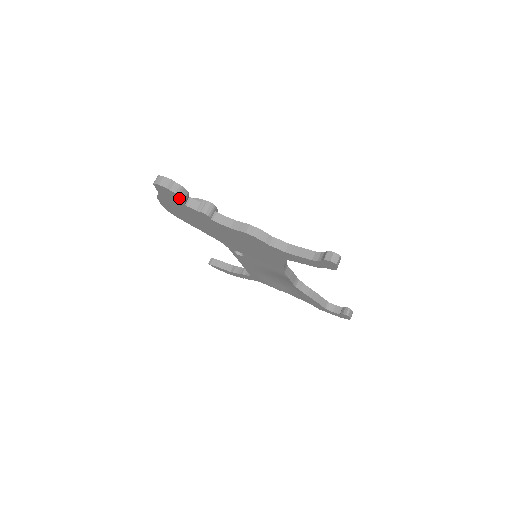
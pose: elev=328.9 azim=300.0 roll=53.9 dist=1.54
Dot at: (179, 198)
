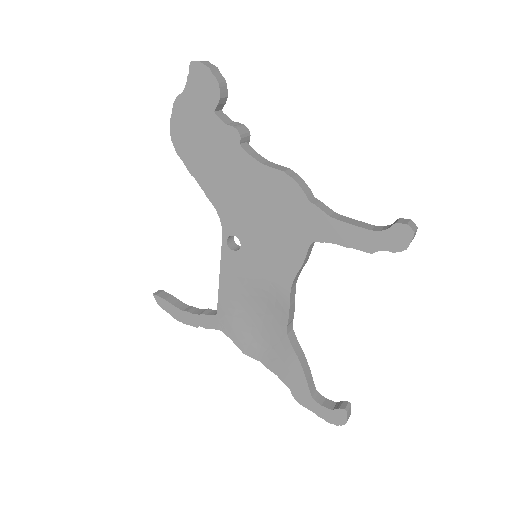
Dot at: (215, 93)
